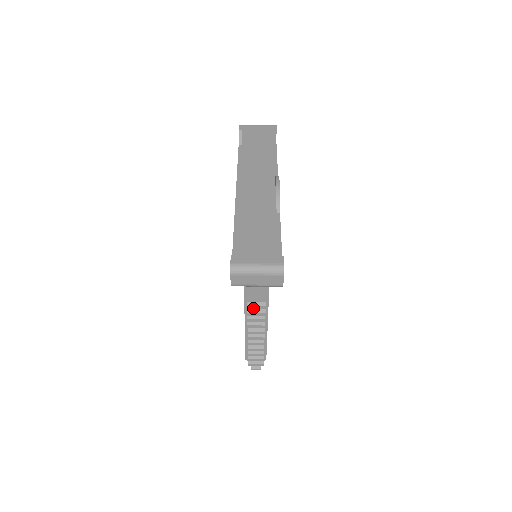
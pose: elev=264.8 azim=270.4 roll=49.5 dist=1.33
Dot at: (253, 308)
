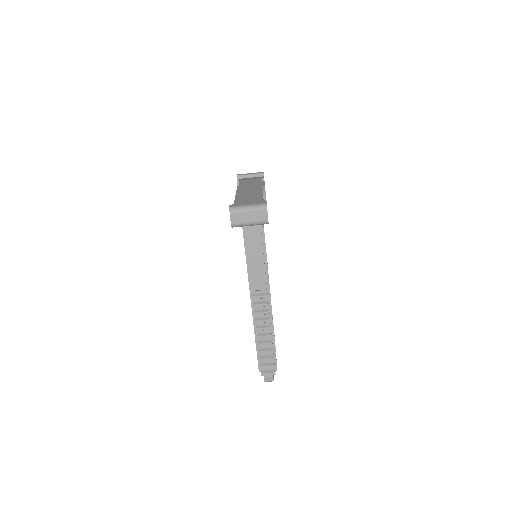
Dot at: (258, 301)
